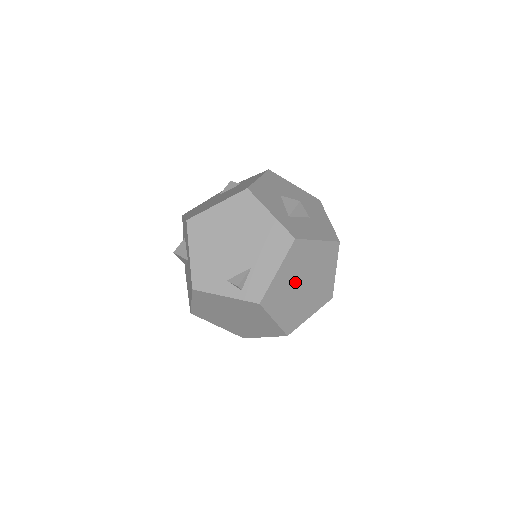
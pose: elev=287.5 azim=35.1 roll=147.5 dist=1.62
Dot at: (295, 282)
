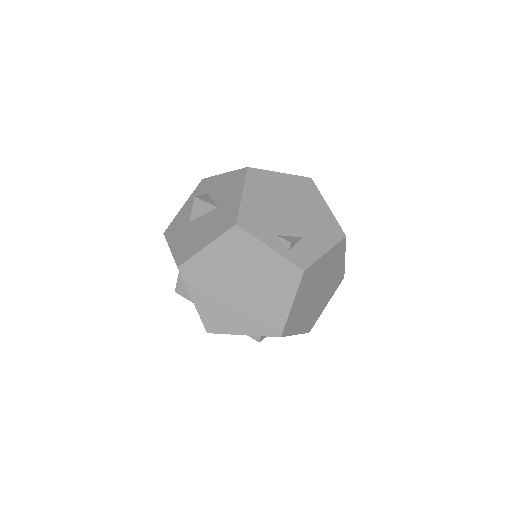
Dot at: (319, 280)
